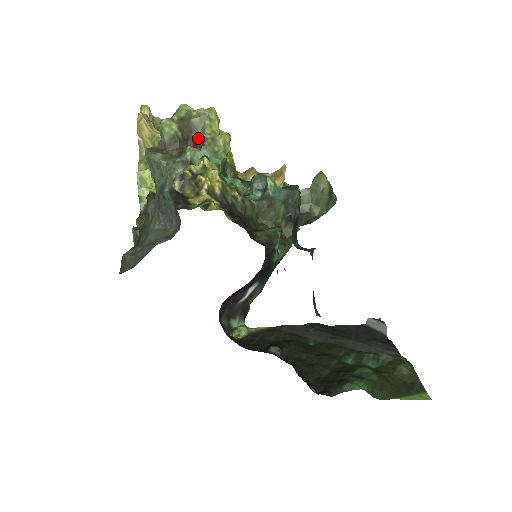
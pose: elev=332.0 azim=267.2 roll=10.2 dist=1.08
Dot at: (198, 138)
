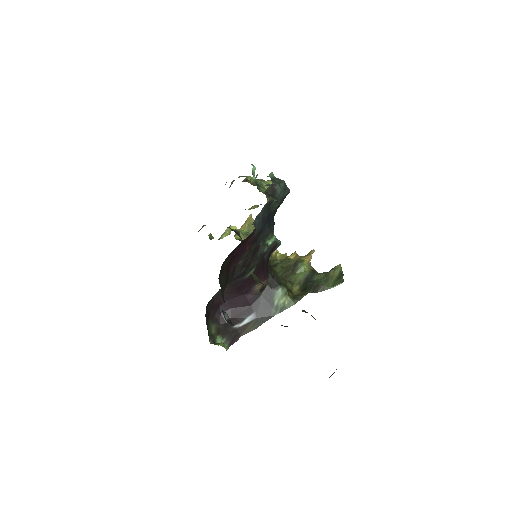
Dot at: occluded
